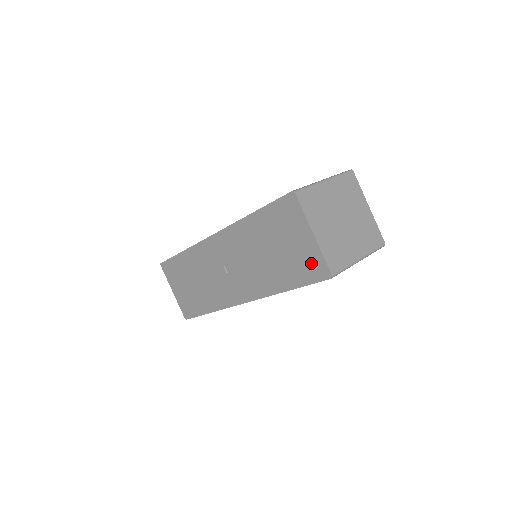
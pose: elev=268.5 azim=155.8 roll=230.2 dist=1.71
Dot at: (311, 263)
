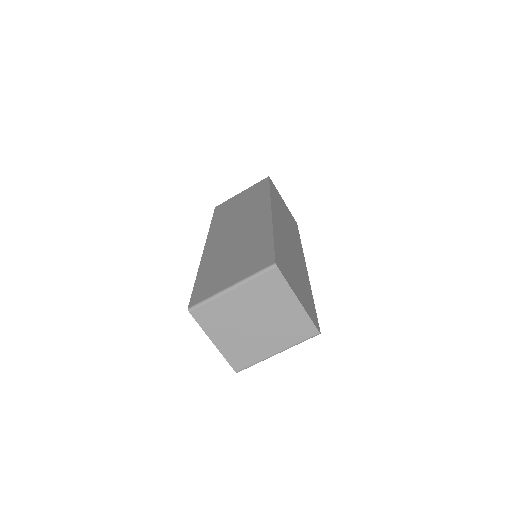
Dot at: occluded
